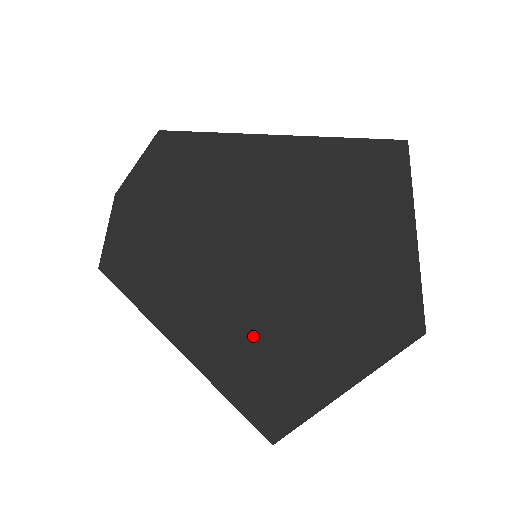
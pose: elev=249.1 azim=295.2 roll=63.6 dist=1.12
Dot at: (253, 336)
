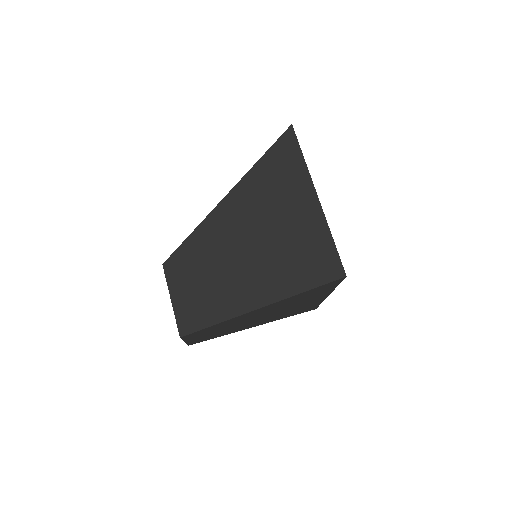
Dot at: (266, 226)
